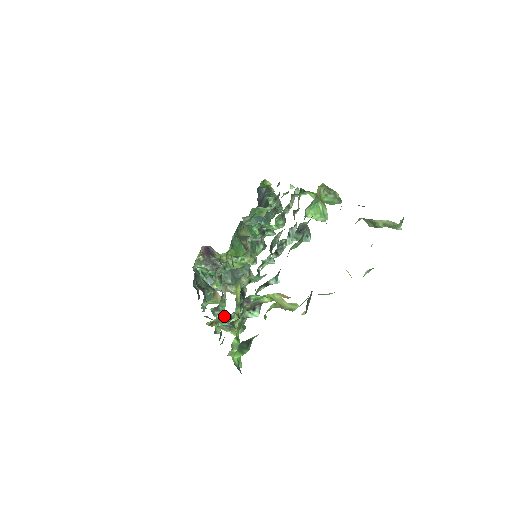
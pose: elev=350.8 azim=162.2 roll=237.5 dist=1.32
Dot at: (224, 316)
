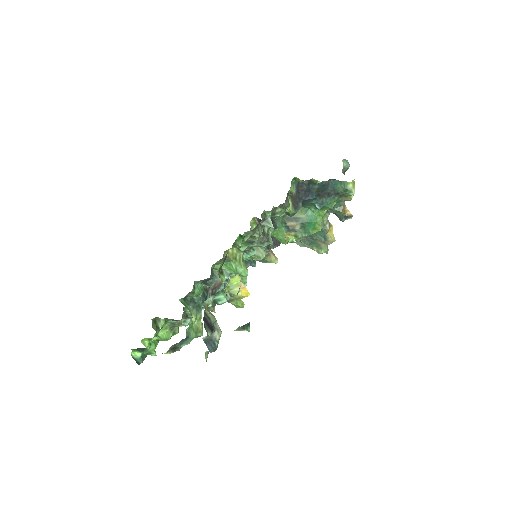
Dot at: occluded
